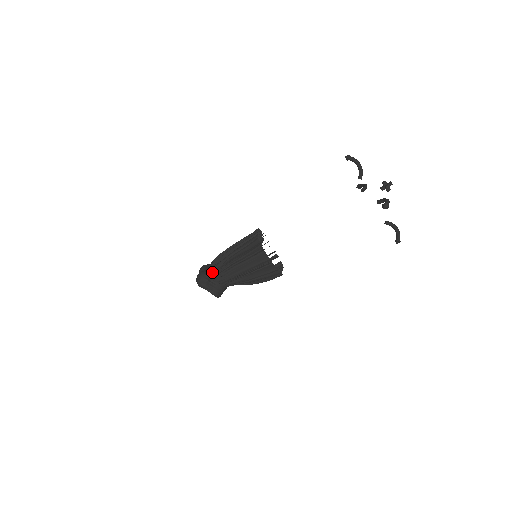
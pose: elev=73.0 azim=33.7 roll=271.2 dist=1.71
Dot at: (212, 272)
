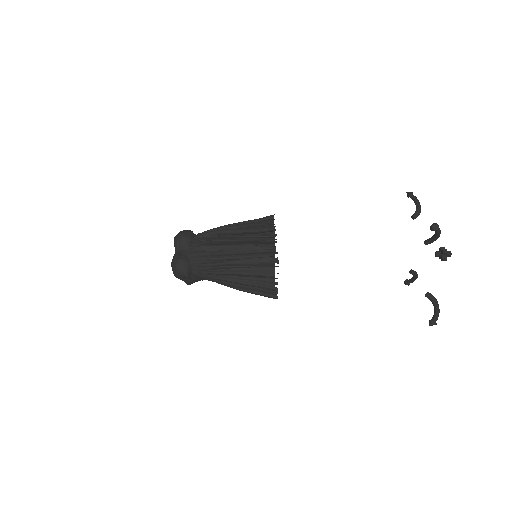
Dot at: (197, 267)
